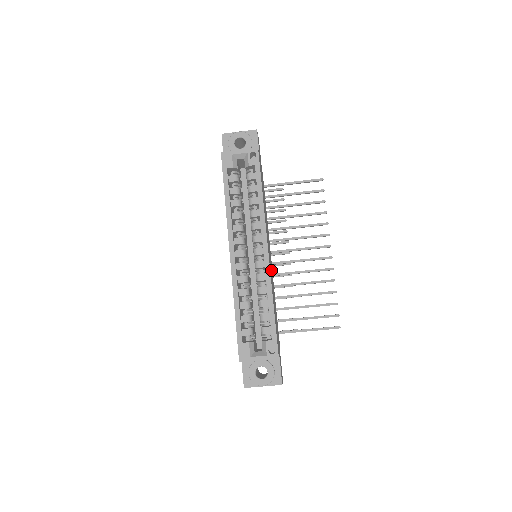
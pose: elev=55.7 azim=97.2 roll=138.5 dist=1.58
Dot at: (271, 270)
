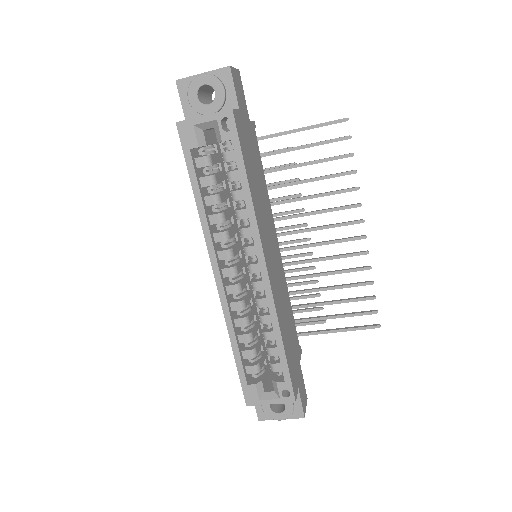
Dot at: (278, 277)
